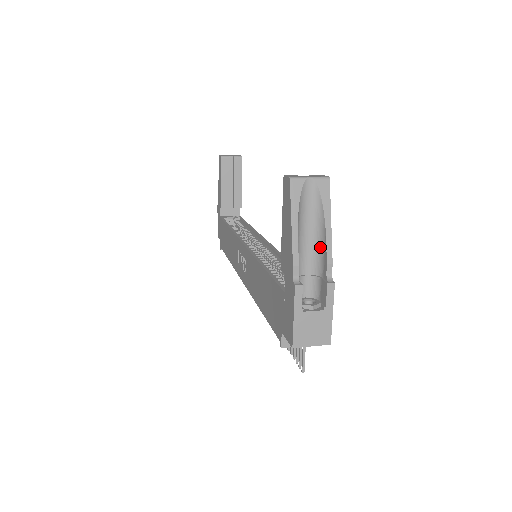
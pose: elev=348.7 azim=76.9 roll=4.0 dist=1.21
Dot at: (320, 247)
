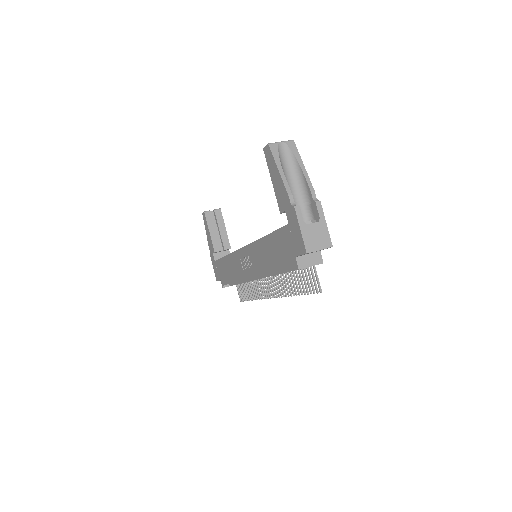
Dot at: (302, 185)
